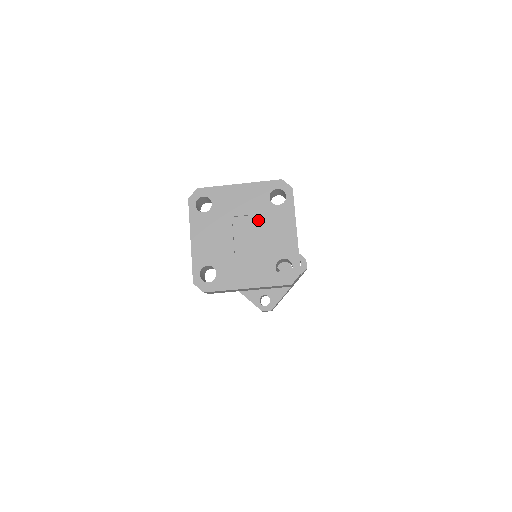
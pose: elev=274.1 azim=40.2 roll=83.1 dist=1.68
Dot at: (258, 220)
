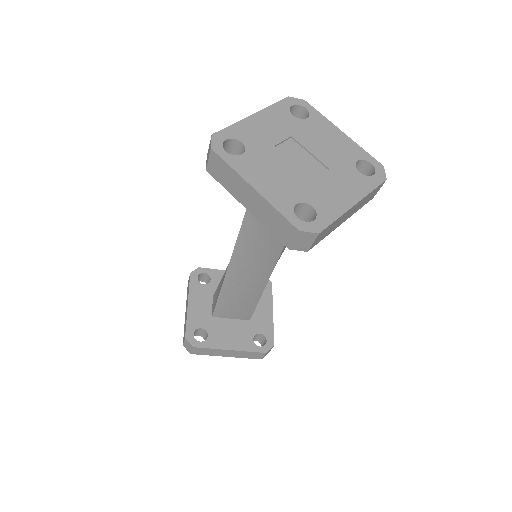
Dot at: (302, 138)
